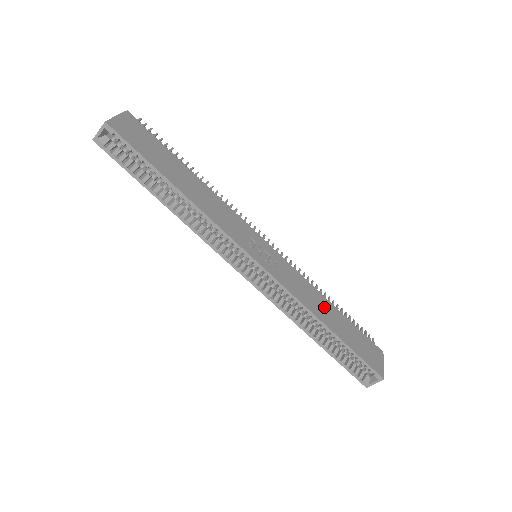
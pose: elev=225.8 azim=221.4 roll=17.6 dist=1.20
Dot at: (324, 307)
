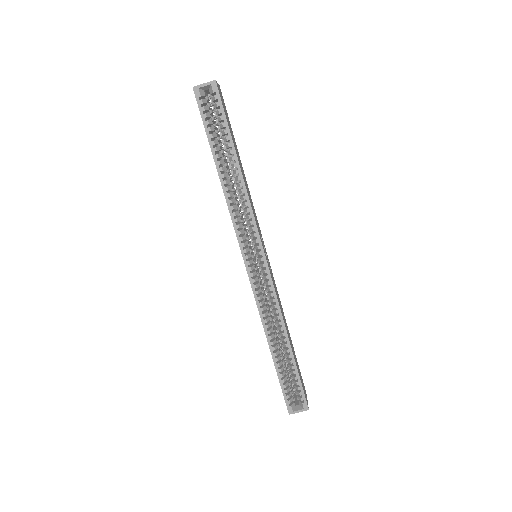
Dot at: occluded
